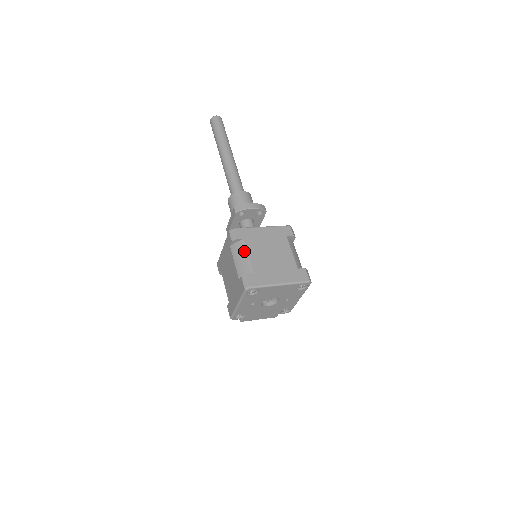
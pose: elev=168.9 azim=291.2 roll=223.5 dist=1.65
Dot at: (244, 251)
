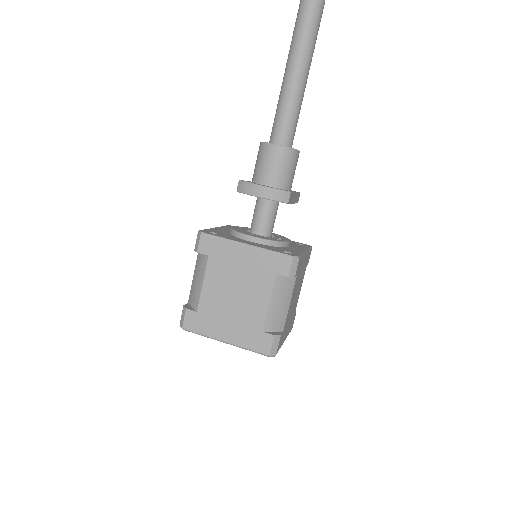
Dot at: (201, 273)
